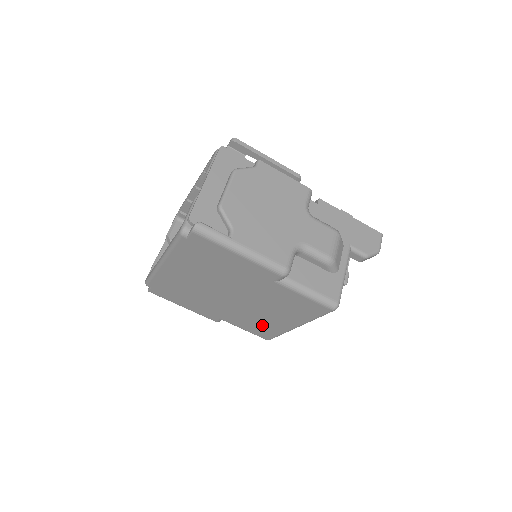
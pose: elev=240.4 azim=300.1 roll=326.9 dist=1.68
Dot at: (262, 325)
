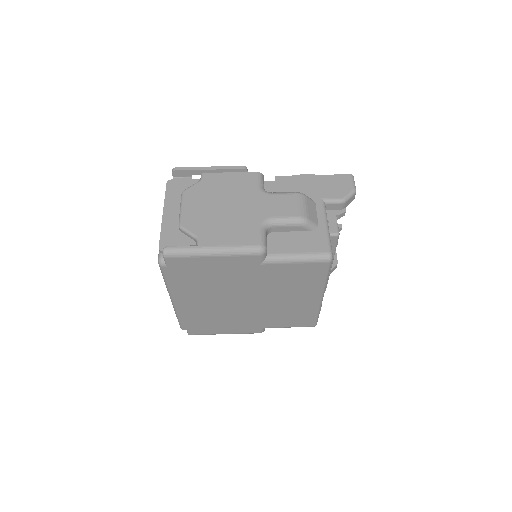
Dot at: (295, 314)
